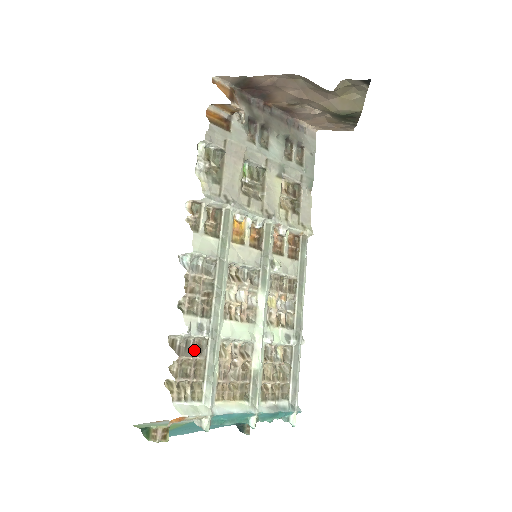
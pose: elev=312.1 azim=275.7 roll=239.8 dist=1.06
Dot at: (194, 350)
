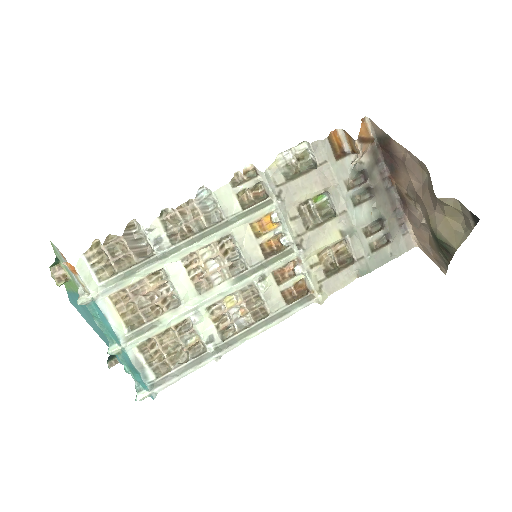
Dot at: (138, 249)
